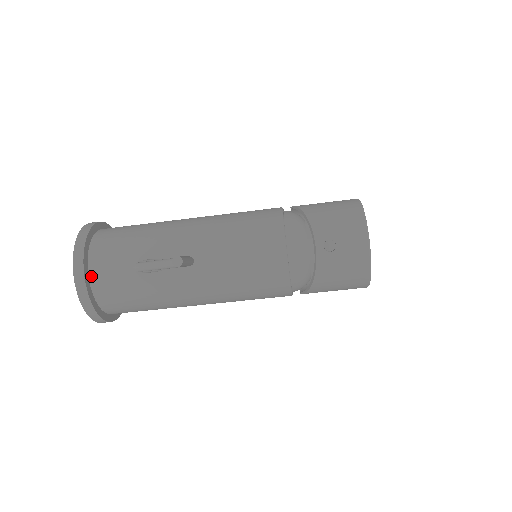
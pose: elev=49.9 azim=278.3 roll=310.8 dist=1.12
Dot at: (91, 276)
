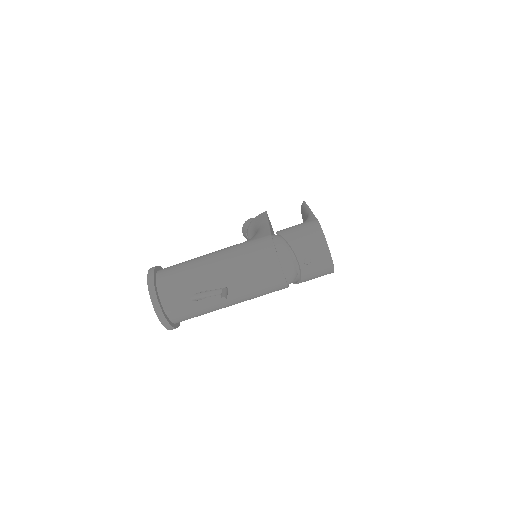
Dot at: (165, 310)
